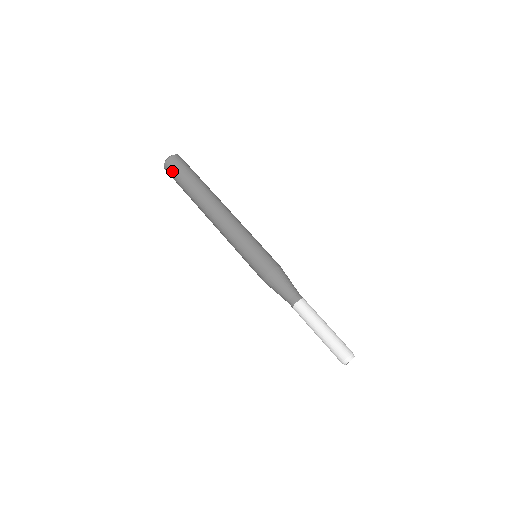
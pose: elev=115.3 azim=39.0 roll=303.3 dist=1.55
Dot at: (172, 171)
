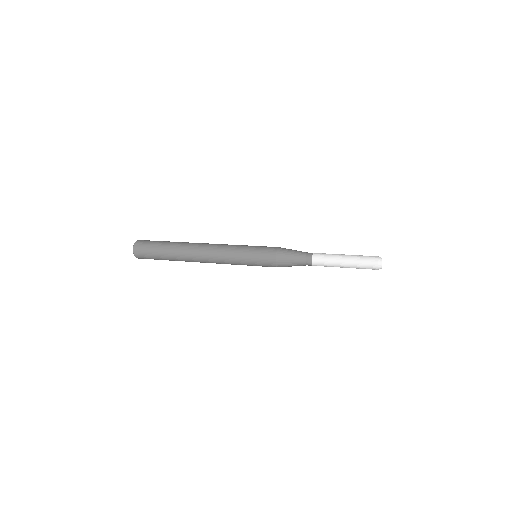
Dot at: (144, 248)
